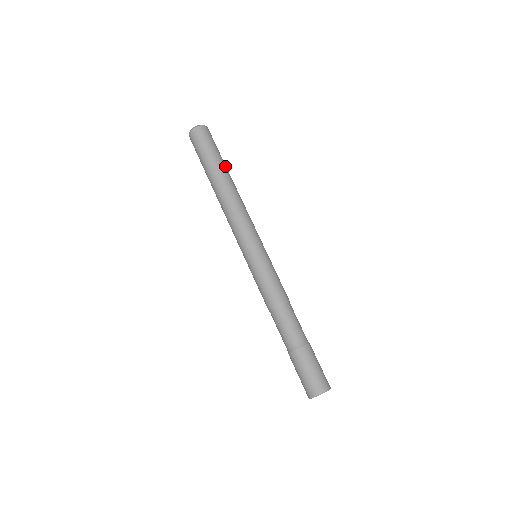
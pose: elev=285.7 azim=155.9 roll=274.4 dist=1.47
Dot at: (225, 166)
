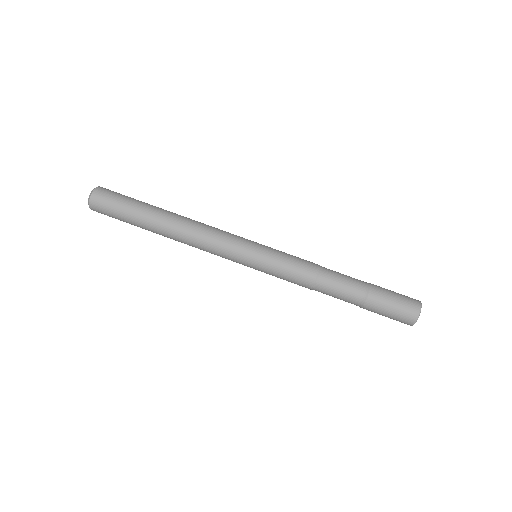
Dot at: occluded
